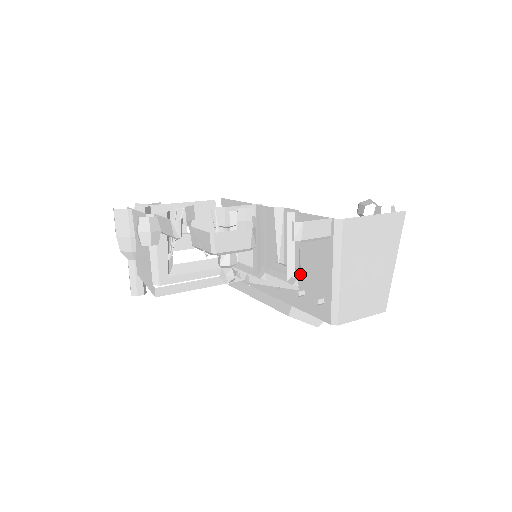
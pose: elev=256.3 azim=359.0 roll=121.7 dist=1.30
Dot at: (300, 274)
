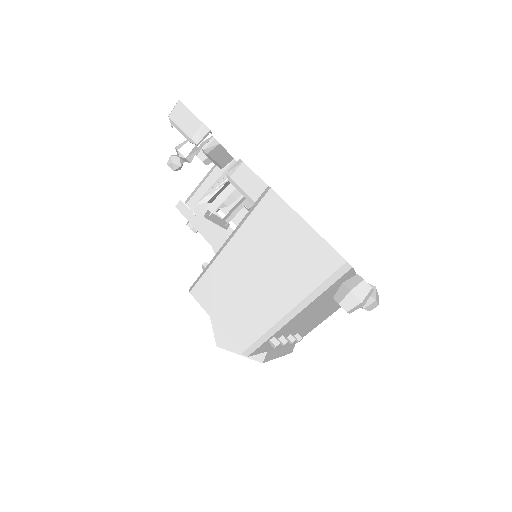
Dot at: occluded
